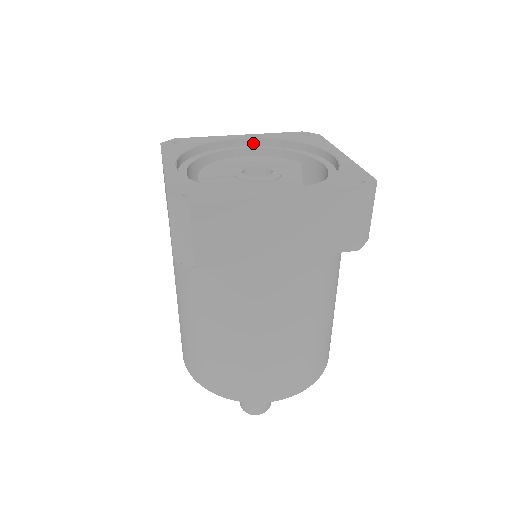
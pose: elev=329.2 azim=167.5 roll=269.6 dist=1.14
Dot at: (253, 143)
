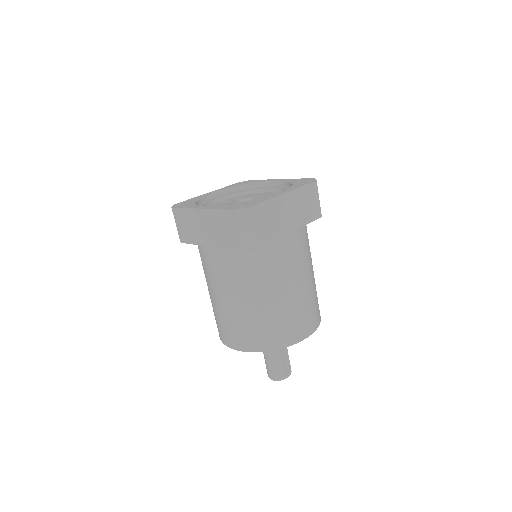
Dot at: (282, 185)
